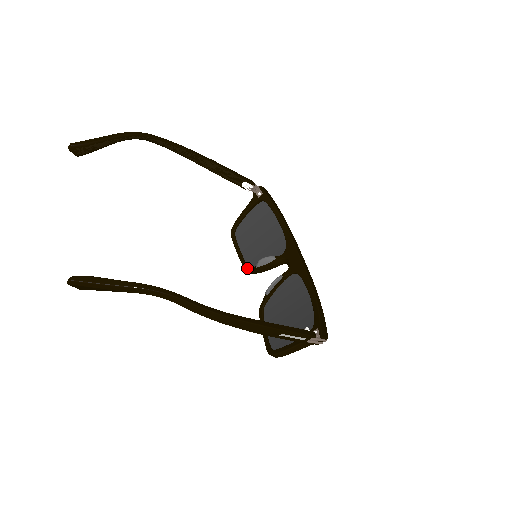
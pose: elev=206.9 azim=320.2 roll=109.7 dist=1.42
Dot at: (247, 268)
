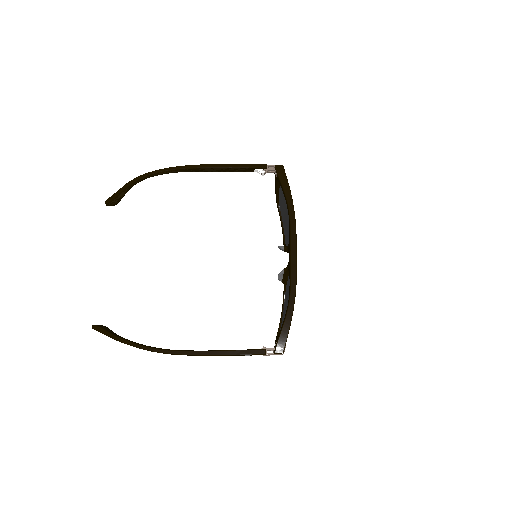
Dot at: (283, 244)
